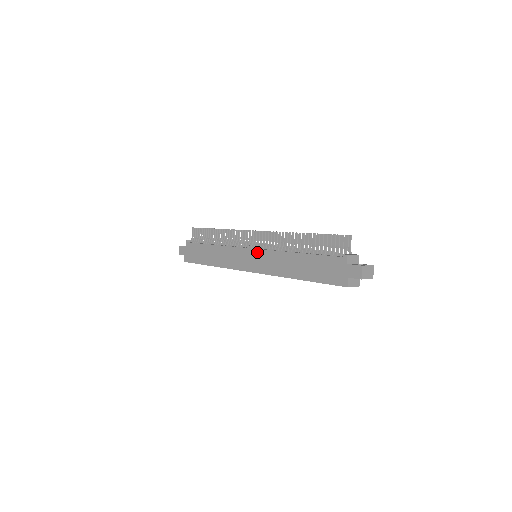
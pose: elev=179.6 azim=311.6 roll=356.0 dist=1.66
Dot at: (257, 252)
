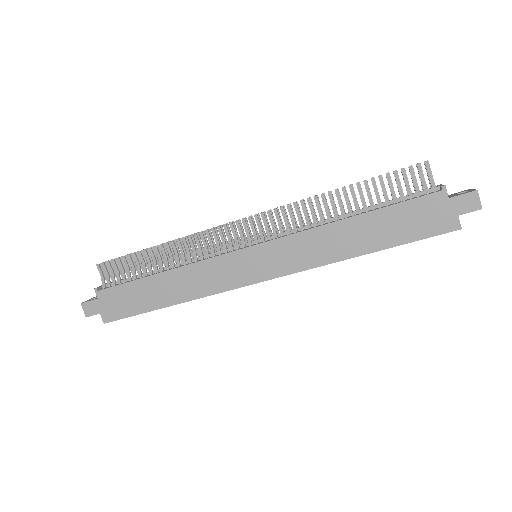
Dot at: (266, 247)
